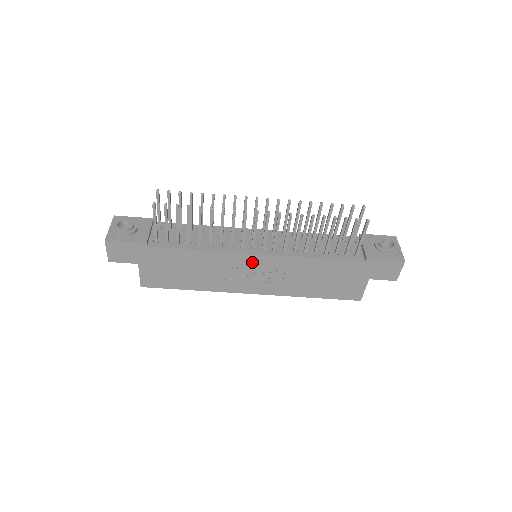
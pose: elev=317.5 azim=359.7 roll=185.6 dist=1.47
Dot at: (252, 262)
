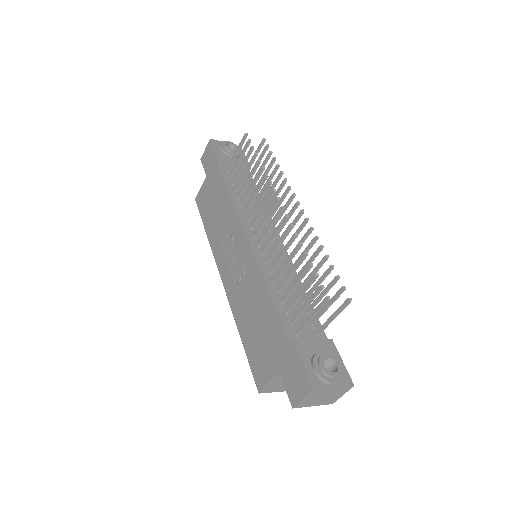
Dot at: (241, 243)
